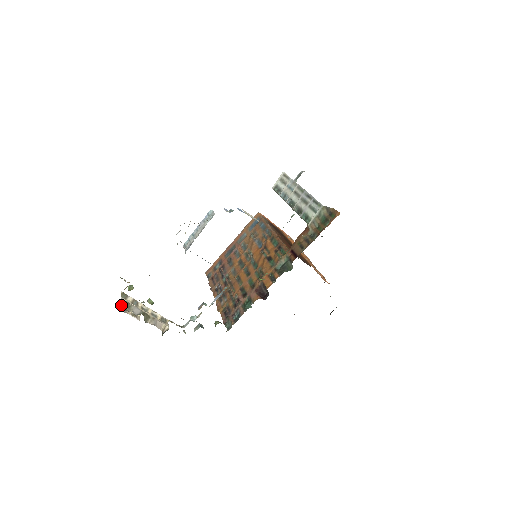
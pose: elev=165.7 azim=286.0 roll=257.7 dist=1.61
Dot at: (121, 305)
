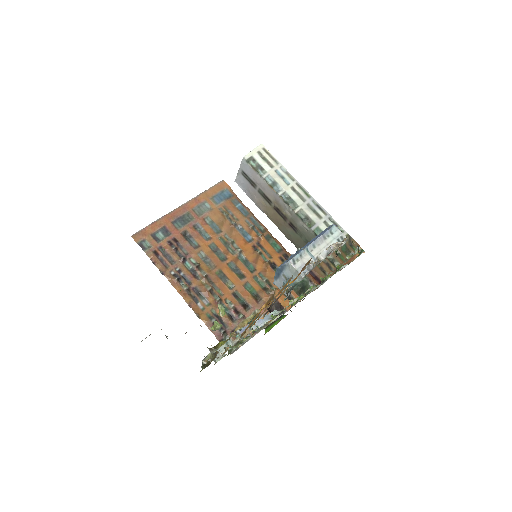
Dot at: occluded
